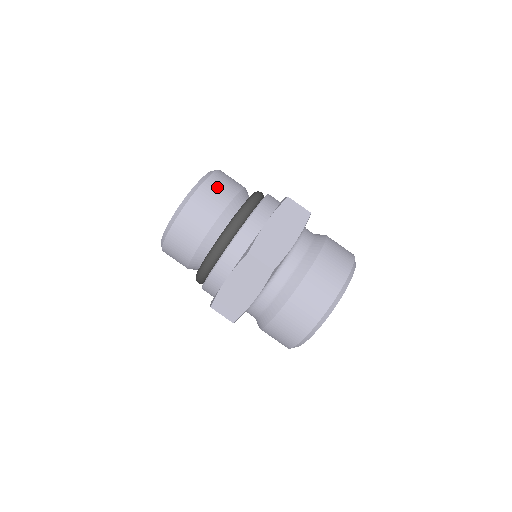
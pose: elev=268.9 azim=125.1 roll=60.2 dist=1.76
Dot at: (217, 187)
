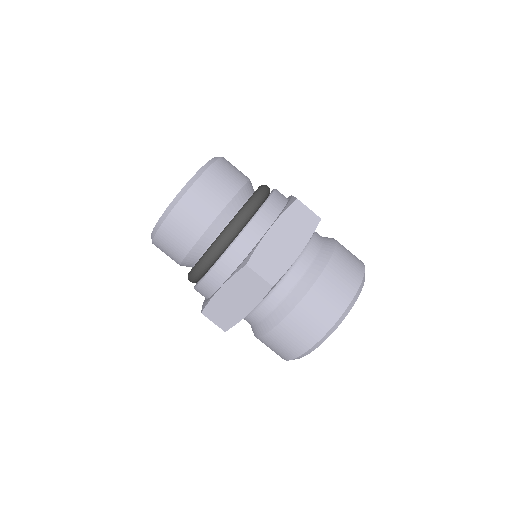
Dot at: (217, 181)
